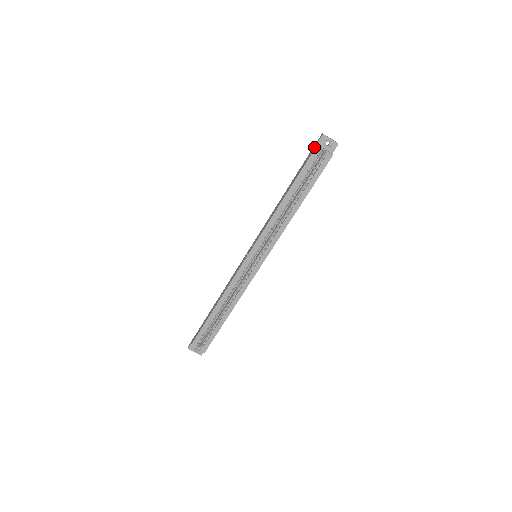
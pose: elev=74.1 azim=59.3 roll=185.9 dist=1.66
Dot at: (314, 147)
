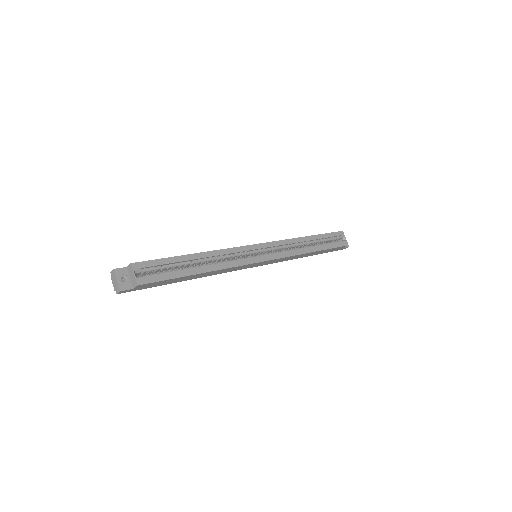
Dot at: occluded
